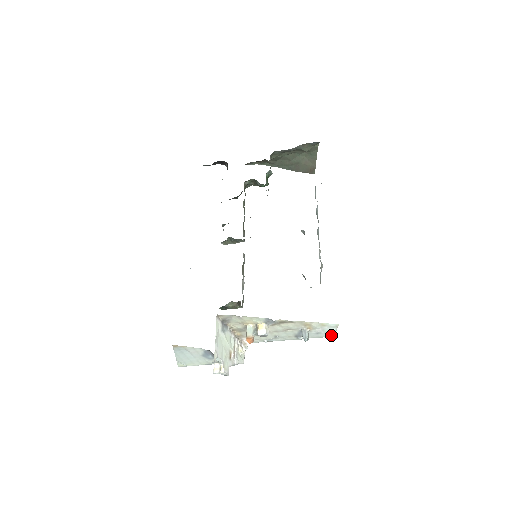
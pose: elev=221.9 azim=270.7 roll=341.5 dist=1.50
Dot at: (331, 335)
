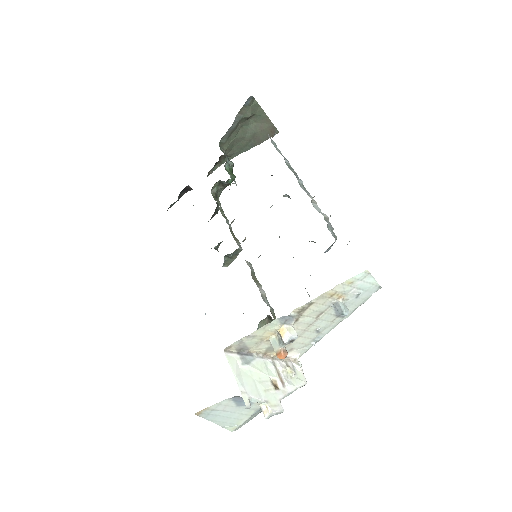
Dot at: (375, 288)
